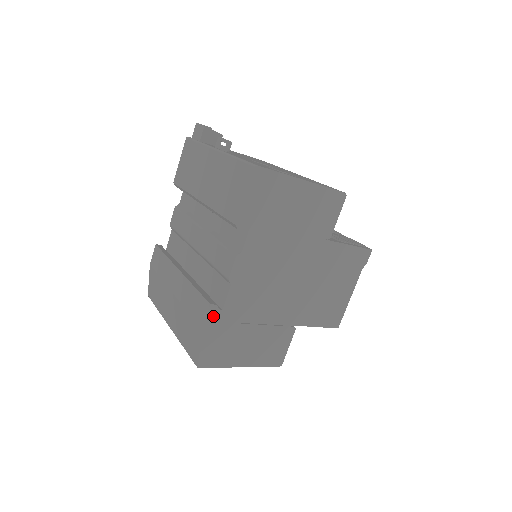
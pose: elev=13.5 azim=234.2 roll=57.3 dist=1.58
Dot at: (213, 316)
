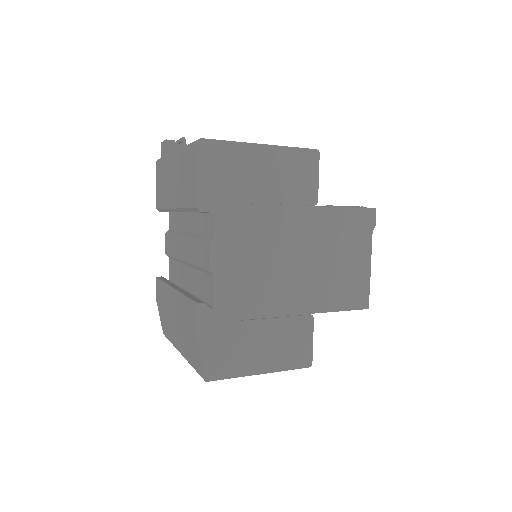
Dot at: (205, 317)
